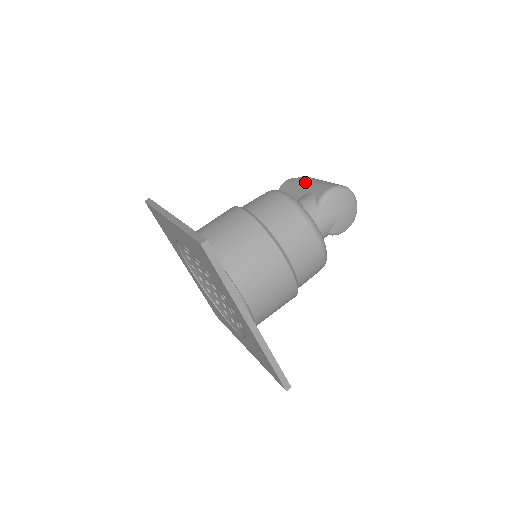
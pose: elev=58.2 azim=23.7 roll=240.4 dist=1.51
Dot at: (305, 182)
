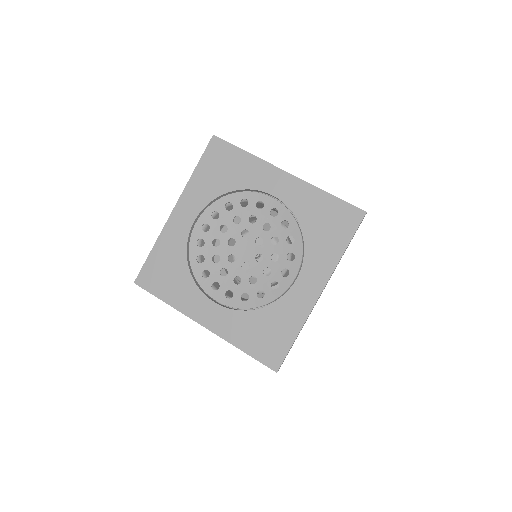
Dot at: occluded
